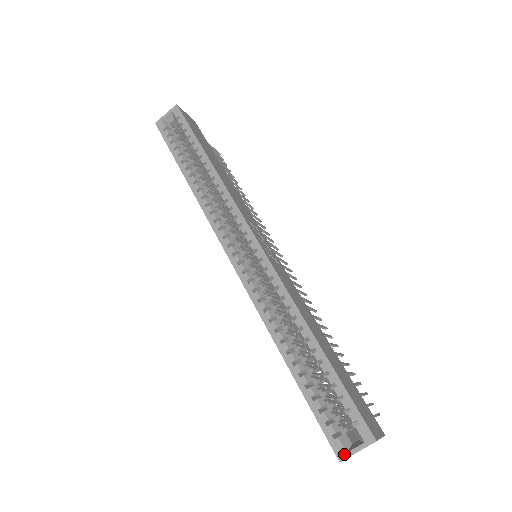
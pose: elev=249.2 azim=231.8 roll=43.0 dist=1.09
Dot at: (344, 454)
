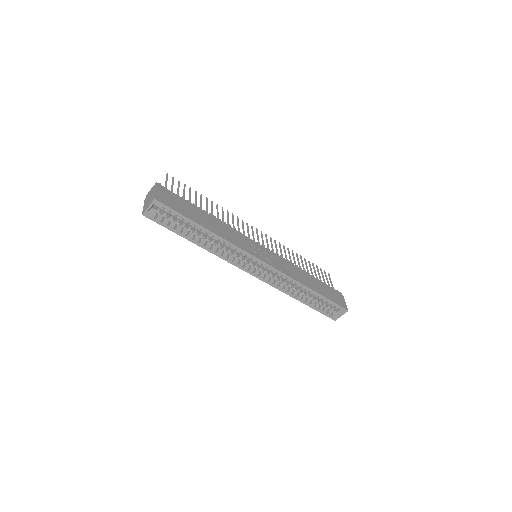
Dot at: (336, 318)
